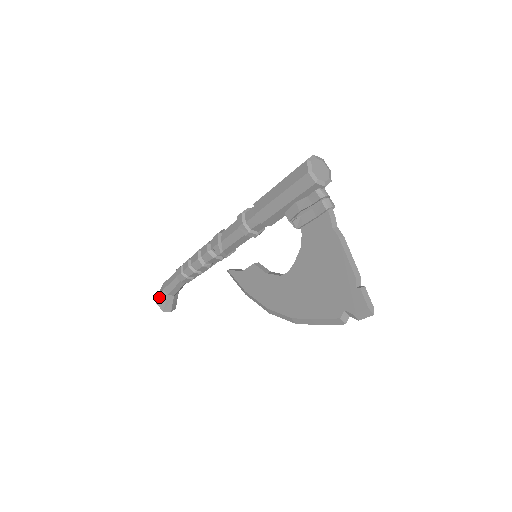
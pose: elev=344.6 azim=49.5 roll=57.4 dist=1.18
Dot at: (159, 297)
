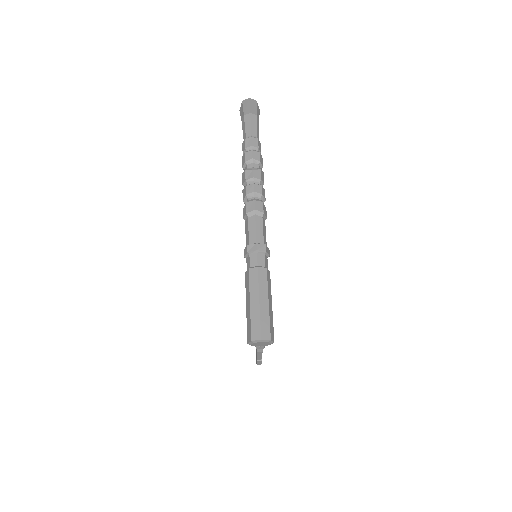
Dot at: (240, 114)
